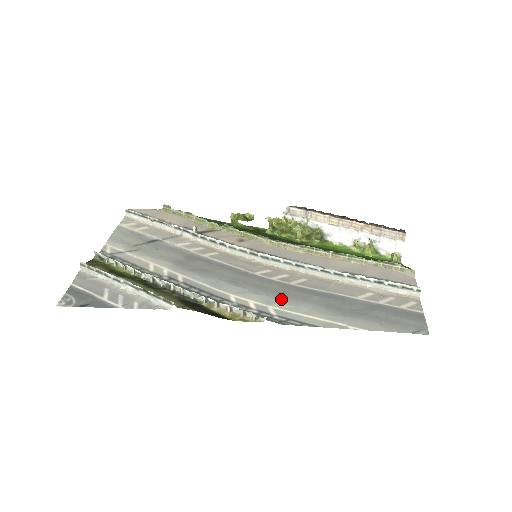
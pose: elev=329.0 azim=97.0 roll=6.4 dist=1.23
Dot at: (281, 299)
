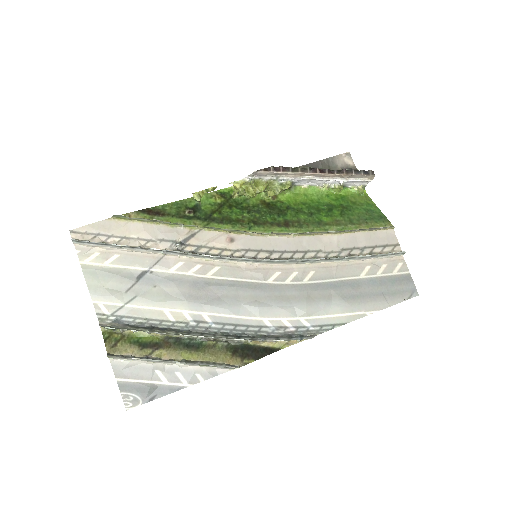
Dot at: (306, 307)
